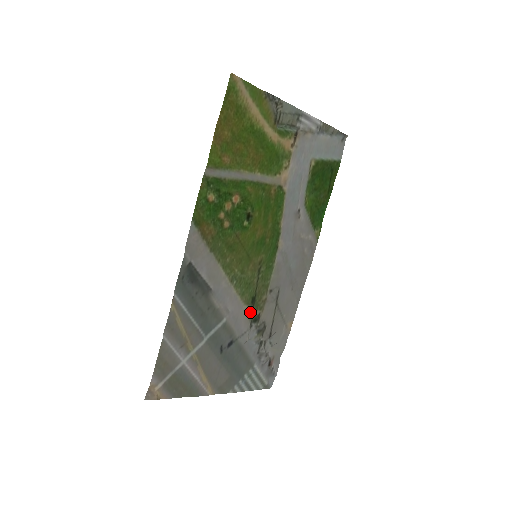
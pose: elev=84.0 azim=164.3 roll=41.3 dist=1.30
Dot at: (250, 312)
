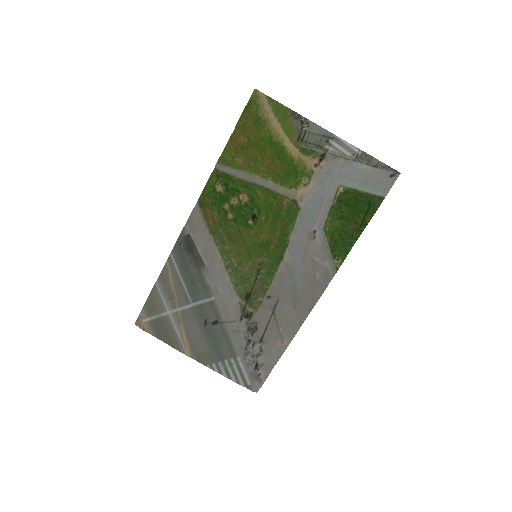
Dot at: (243, 305)
